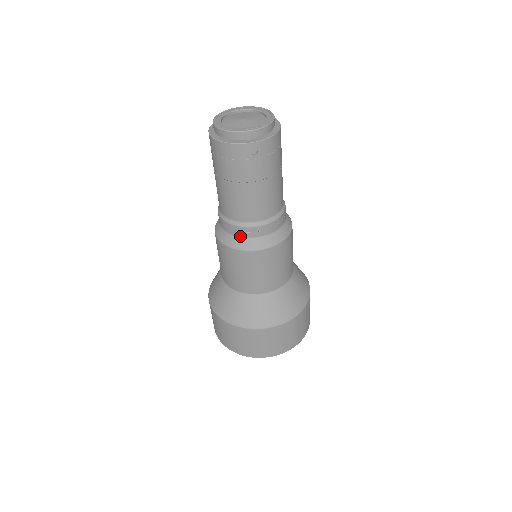
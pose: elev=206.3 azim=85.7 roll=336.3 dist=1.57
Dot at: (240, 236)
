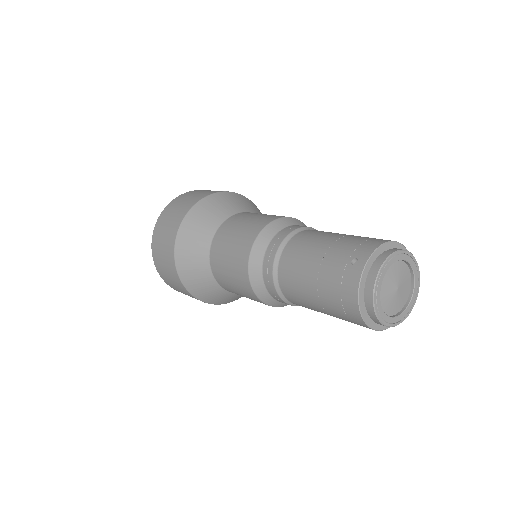
Dot at: (273, 297)
